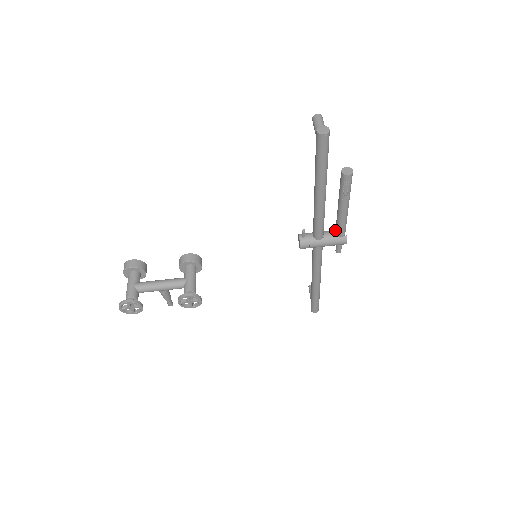
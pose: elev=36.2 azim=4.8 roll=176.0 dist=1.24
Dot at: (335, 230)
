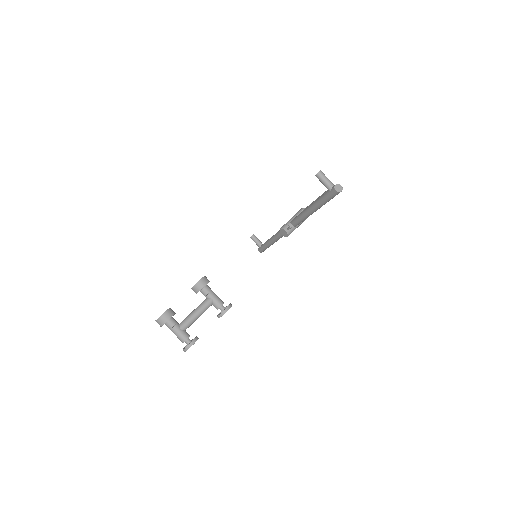
Dot at: occluded
